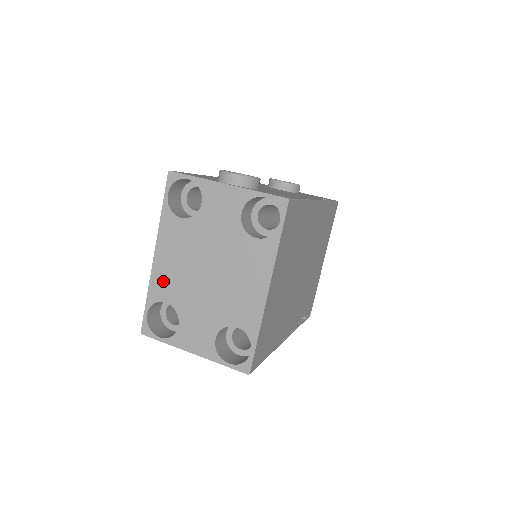
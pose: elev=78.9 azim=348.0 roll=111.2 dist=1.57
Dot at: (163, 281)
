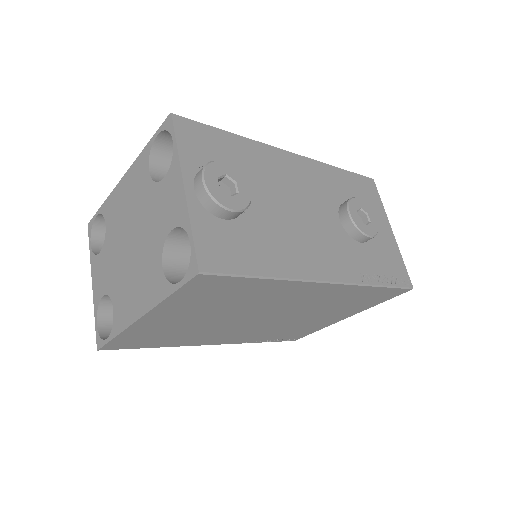
Dot at: (114, 206)
